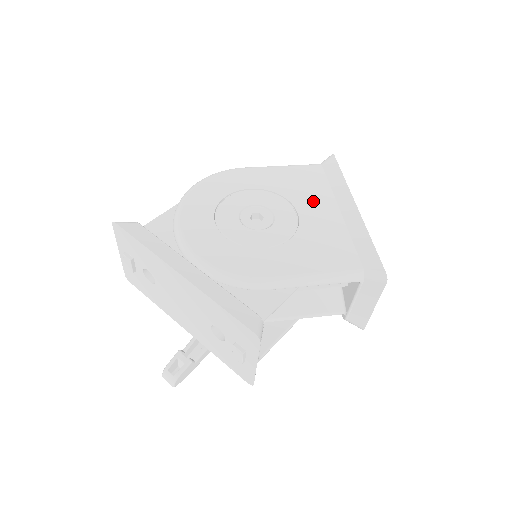
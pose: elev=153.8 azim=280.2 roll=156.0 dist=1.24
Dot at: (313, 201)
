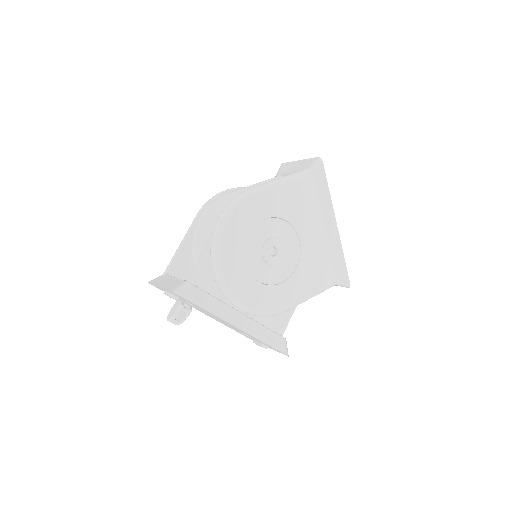
Dot at: (309, 222)
